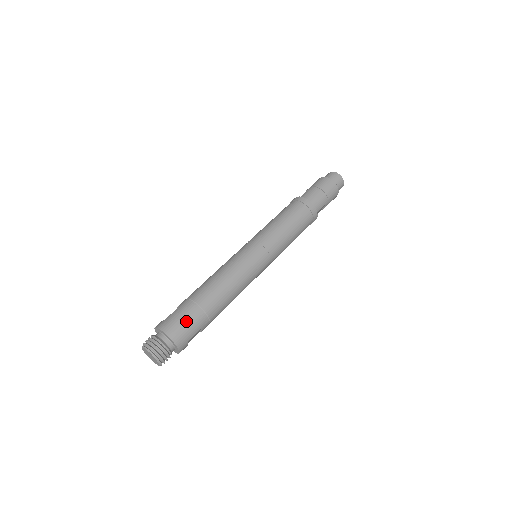
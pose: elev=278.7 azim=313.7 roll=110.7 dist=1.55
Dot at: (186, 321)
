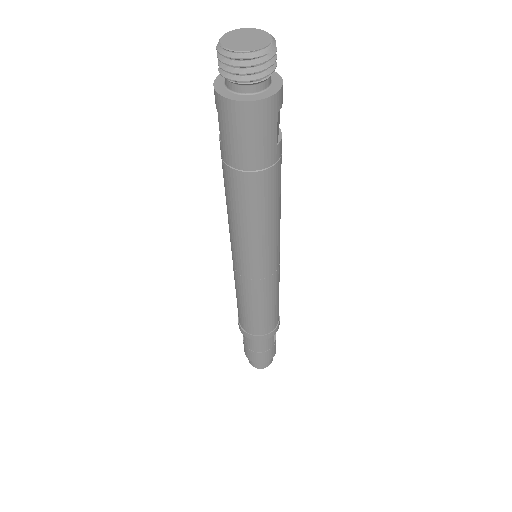
Dot at: occluded
